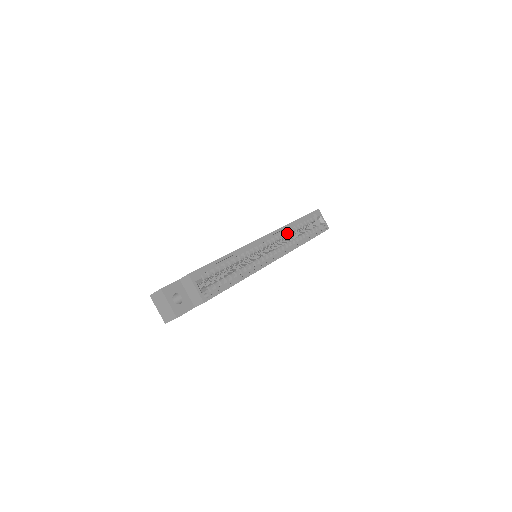
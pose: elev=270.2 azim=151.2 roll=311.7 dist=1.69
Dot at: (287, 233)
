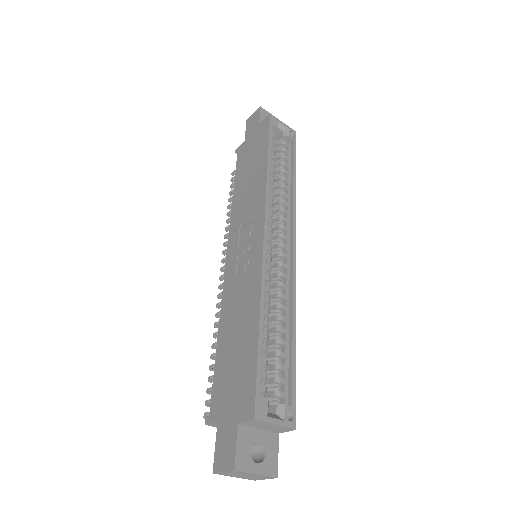
Dot at: (272, 194)
